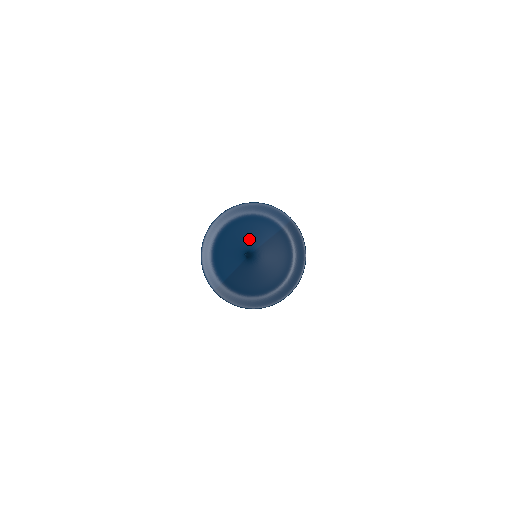
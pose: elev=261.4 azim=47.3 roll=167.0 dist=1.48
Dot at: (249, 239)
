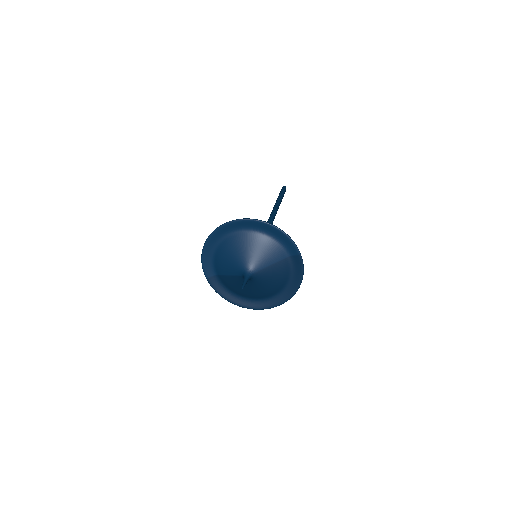
Dot at: (253, 259)
